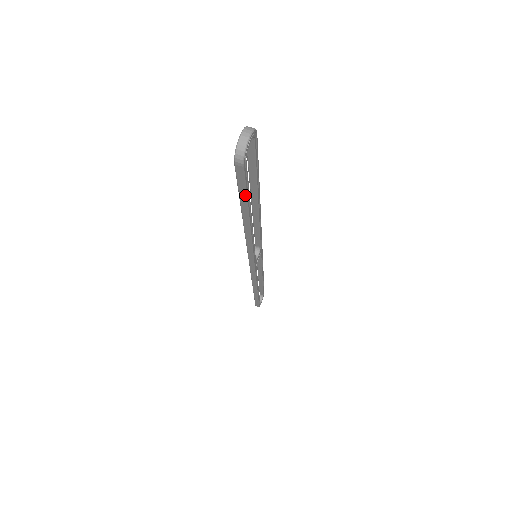
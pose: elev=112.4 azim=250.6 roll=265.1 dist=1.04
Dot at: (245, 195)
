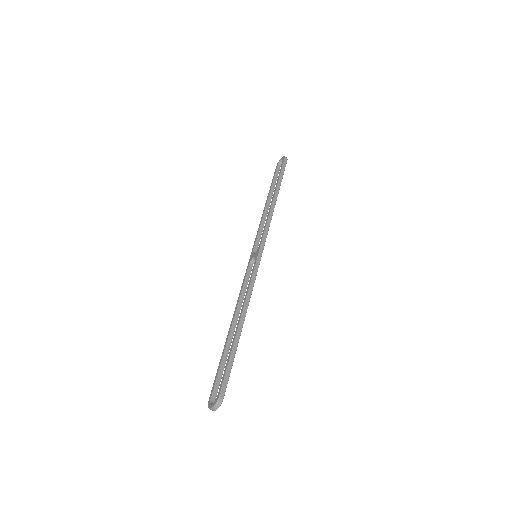
Dot at: (221, 370)
